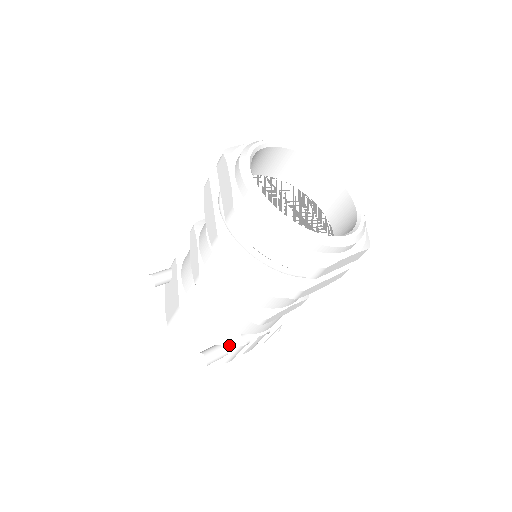
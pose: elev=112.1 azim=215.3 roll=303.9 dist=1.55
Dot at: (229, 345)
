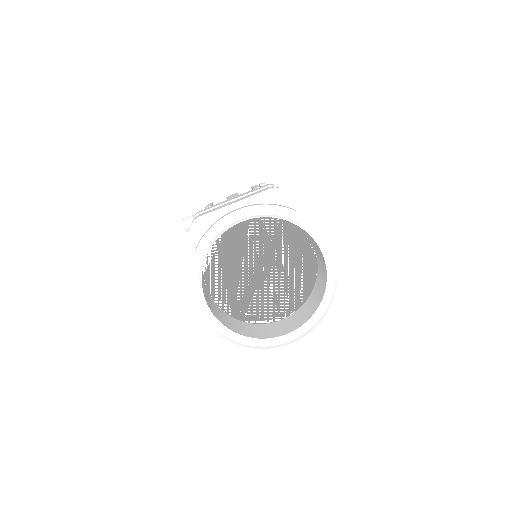
Dot at: occluded
